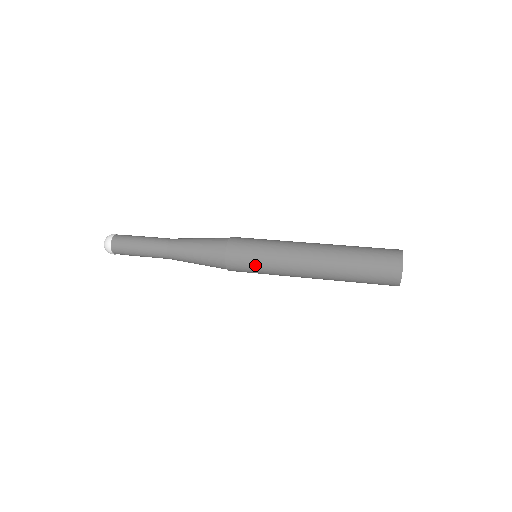
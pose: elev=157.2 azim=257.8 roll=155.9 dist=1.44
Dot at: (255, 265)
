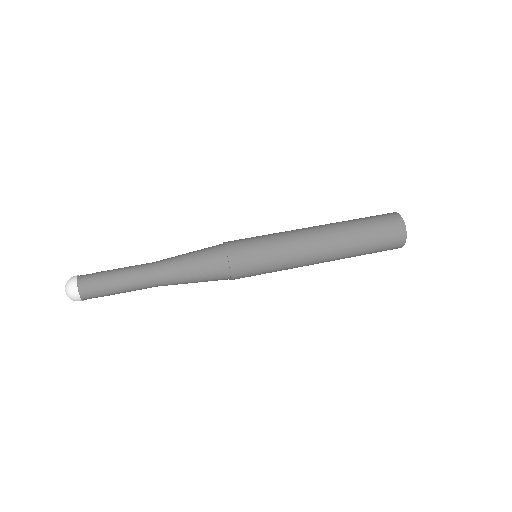
Dot at: (264, 269)
